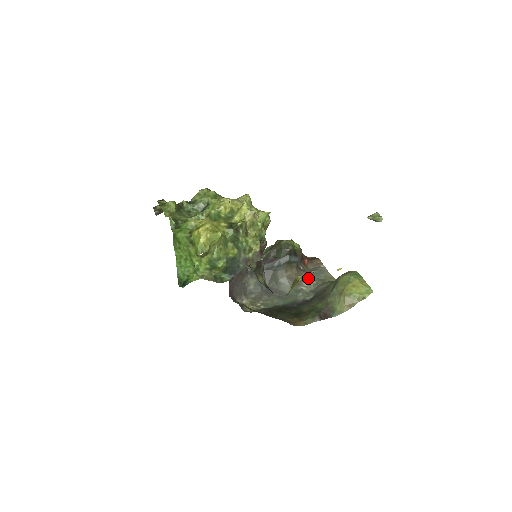
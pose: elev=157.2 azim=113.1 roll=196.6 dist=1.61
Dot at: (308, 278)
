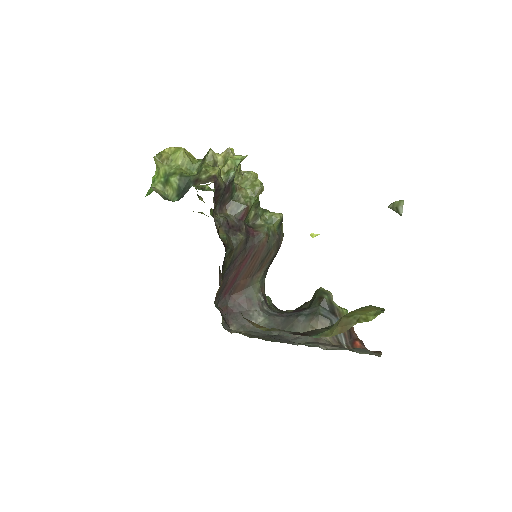
Dot at: occluded
